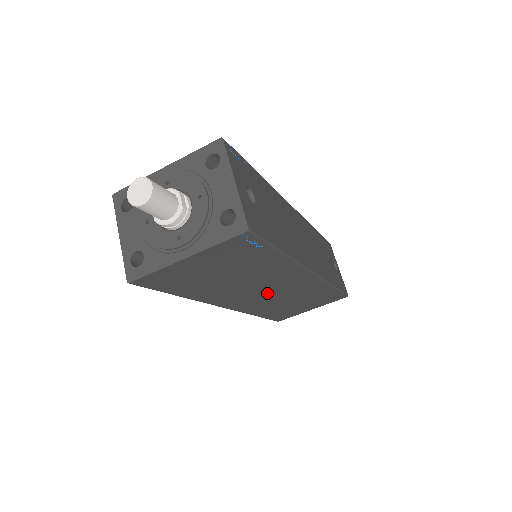
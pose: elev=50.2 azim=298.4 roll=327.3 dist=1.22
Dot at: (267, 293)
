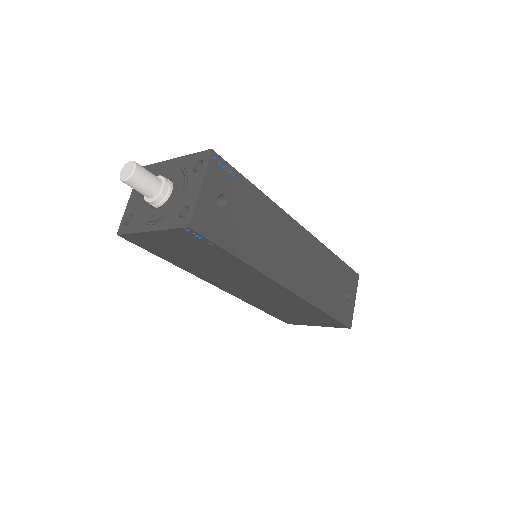
Dot at: (252, 290)
